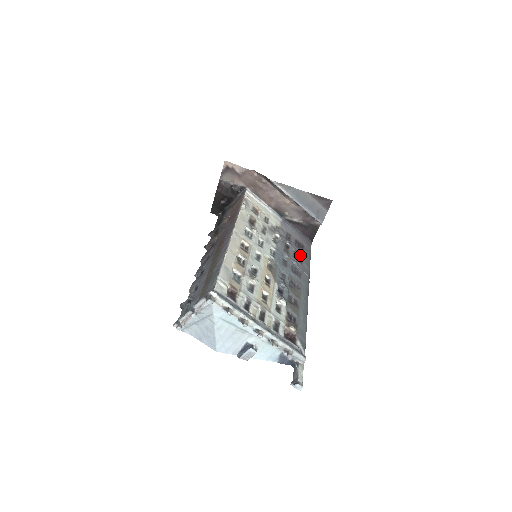
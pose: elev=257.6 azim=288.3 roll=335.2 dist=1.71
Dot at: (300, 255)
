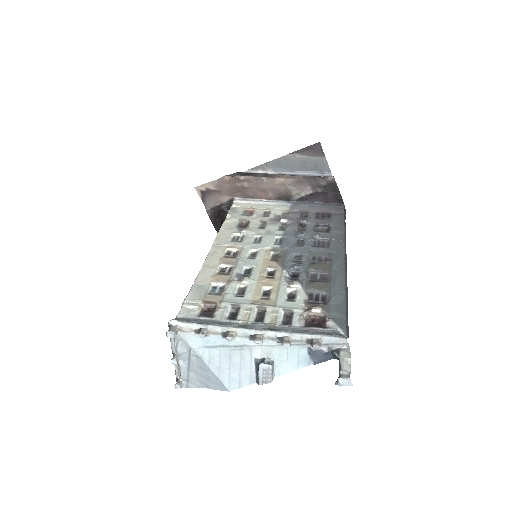
Dot at: (325, 225)
